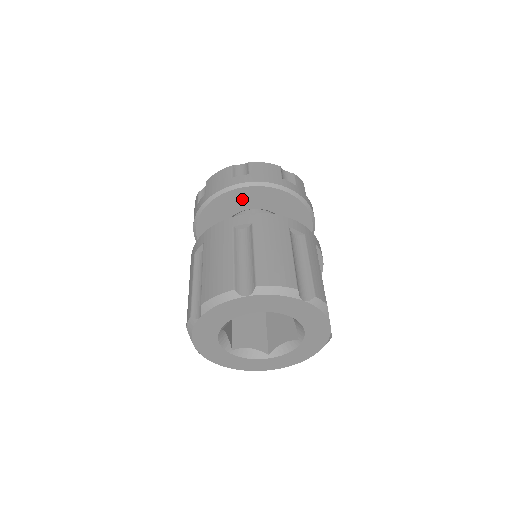
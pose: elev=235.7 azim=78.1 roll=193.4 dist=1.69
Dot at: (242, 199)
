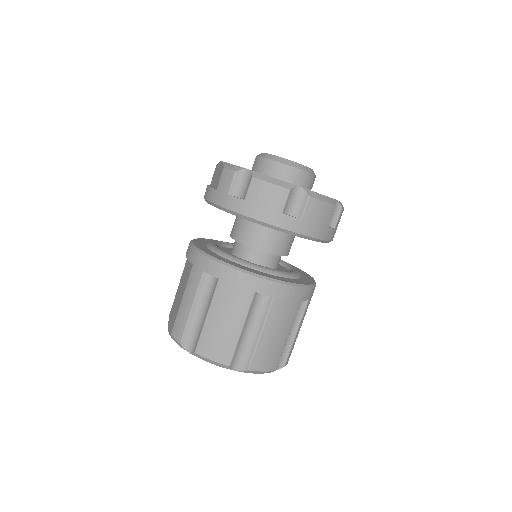
Dot at: occluded
